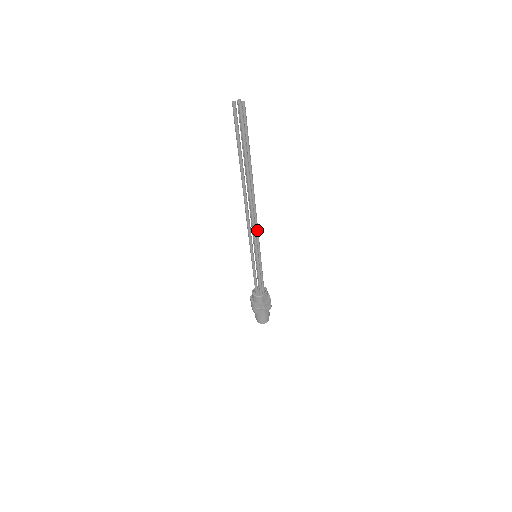
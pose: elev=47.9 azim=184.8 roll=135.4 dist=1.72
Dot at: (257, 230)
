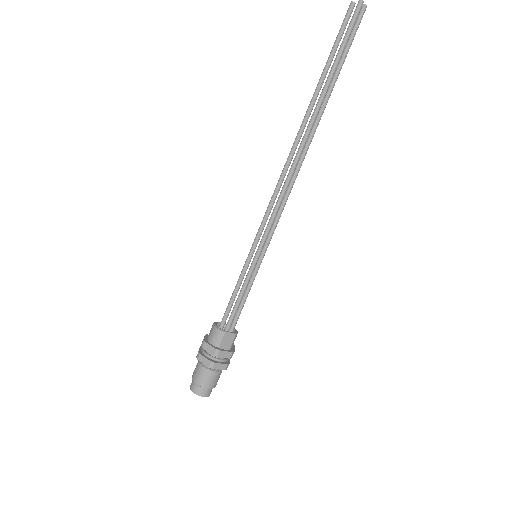
Dot at: (282, 208)
